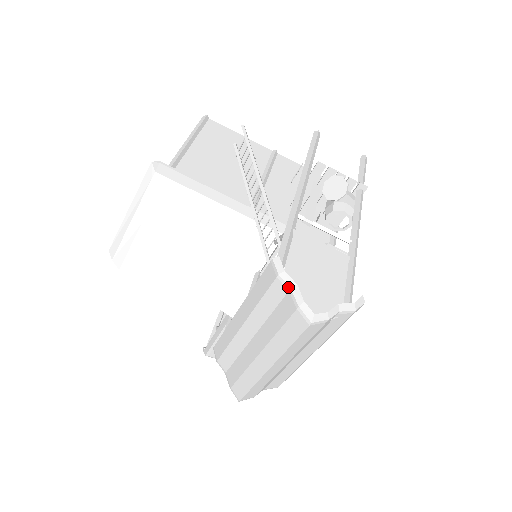
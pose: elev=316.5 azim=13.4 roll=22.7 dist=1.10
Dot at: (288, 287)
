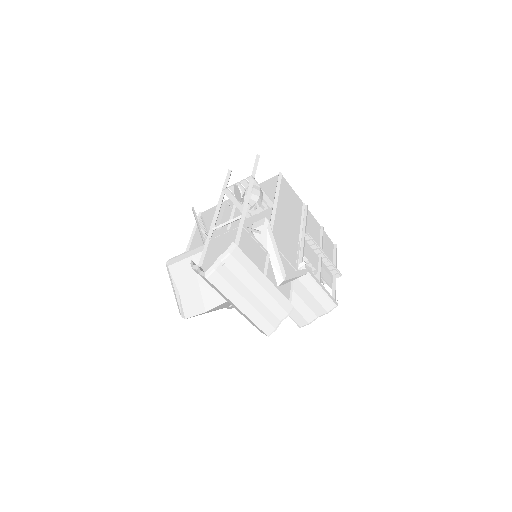
Dot at: (197, 270)
